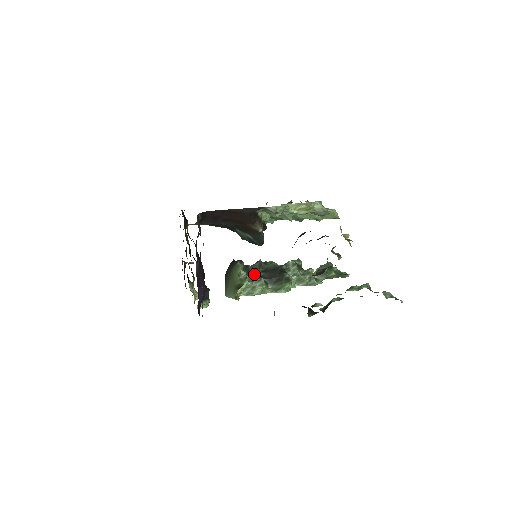
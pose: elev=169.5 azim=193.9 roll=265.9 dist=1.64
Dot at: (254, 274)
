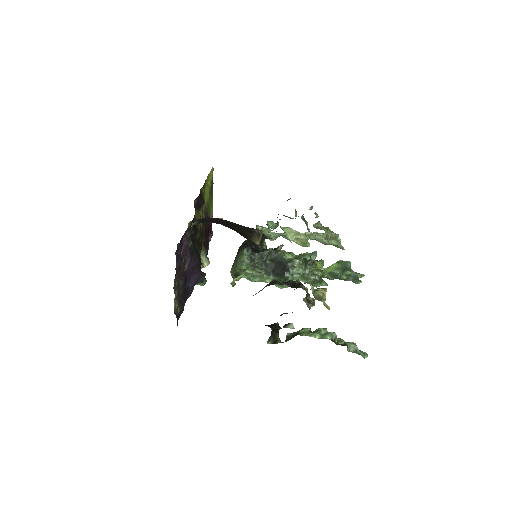
Dot at: (259, 262)
